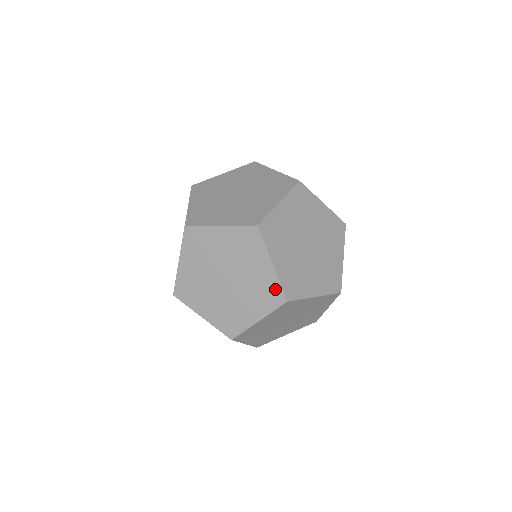
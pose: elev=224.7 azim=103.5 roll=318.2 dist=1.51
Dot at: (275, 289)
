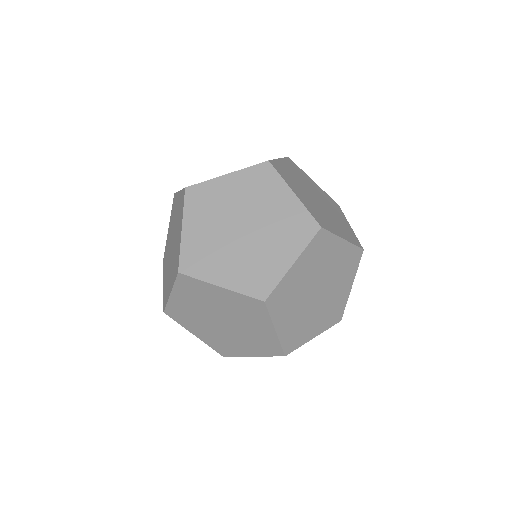
Dot at: (269, 282)
